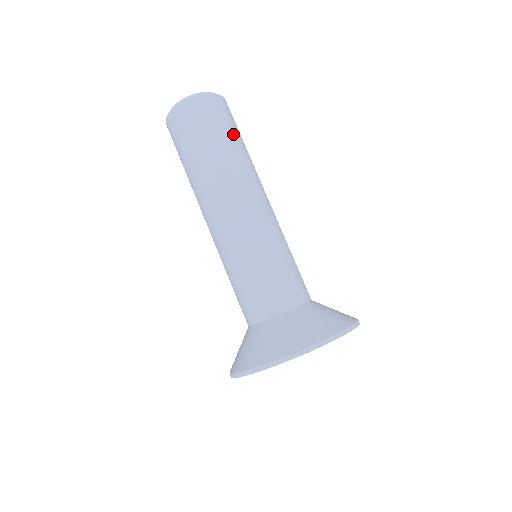
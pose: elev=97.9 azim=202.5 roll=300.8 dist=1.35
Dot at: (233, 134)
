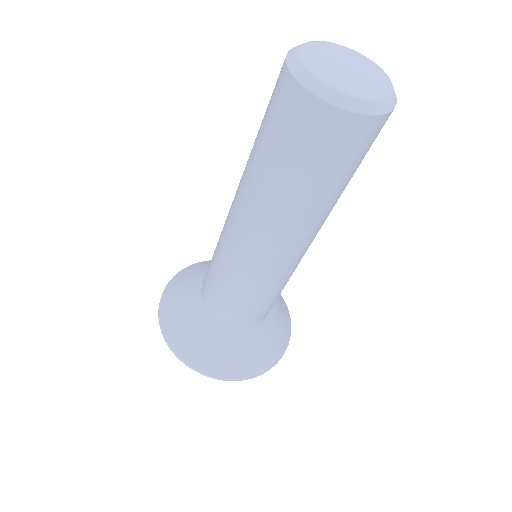
Dot at: occluded
